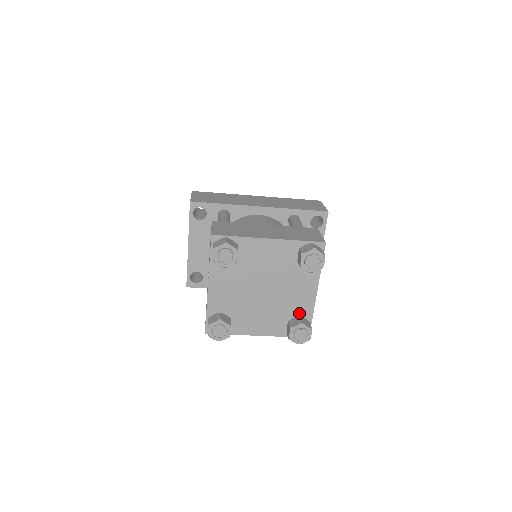
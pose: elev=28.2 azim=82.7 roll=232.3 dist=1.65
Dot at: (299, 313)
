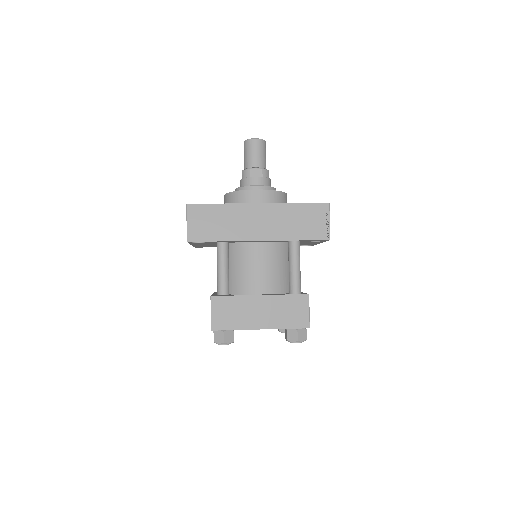
Dot at: occluded
